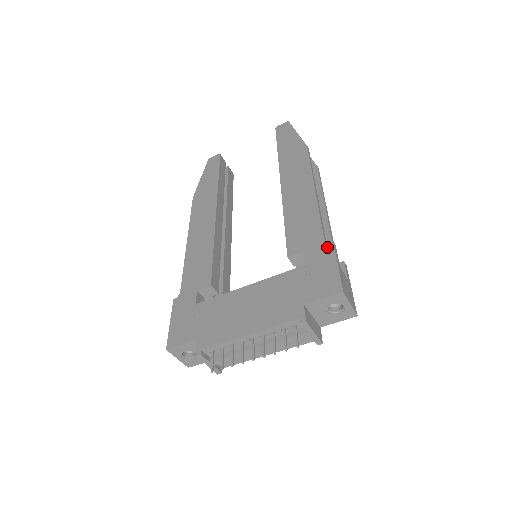
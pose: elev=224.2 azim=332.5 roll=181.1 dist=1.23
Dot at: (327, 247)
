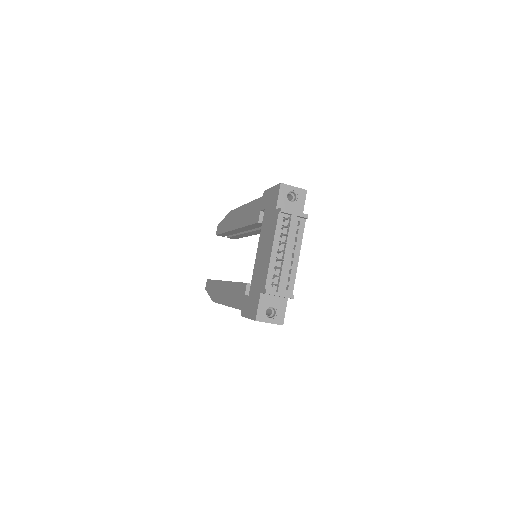
Dot at: (264, 194)
